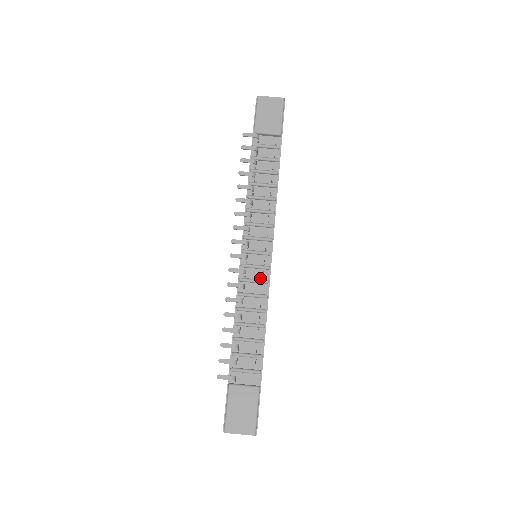
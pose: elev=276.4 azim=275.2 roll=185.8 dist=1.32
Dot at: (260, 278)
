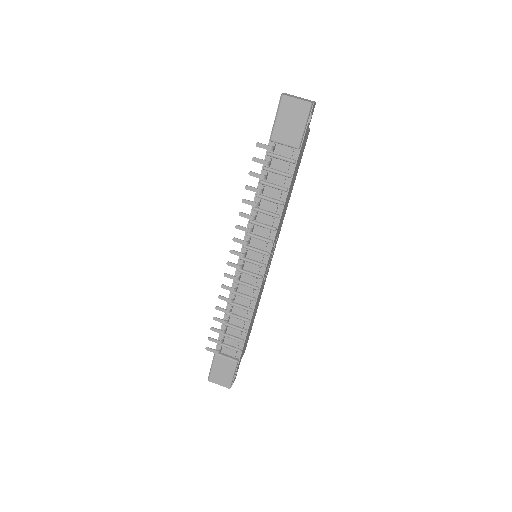
Dot at: (252, 283)
